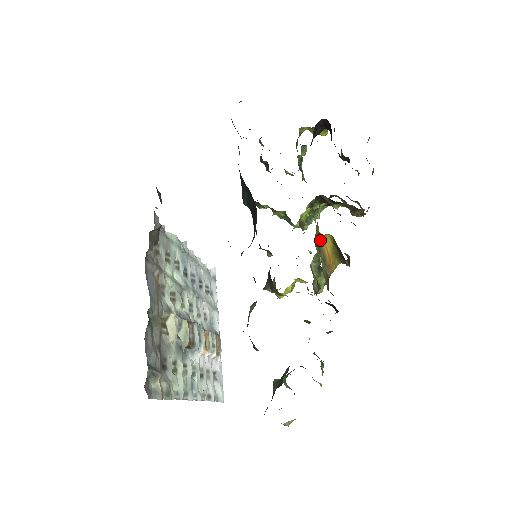
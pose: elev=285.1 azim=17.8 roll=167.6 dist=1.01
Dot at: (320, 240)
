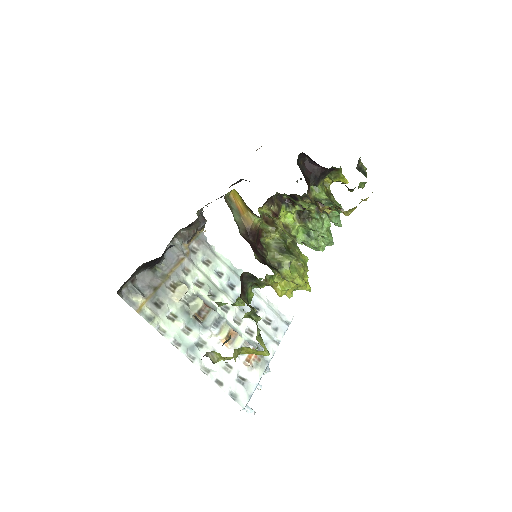
Dot at: (231, 196)
